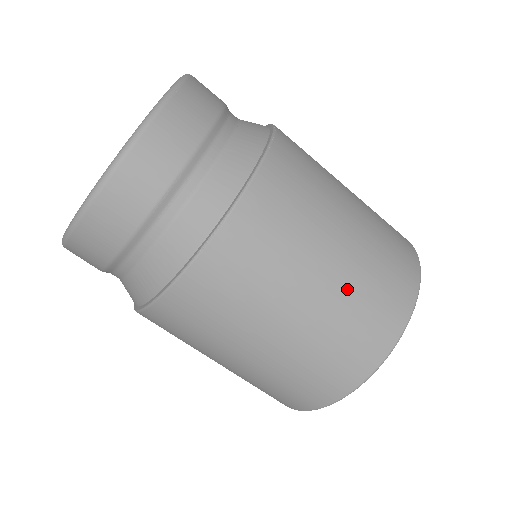
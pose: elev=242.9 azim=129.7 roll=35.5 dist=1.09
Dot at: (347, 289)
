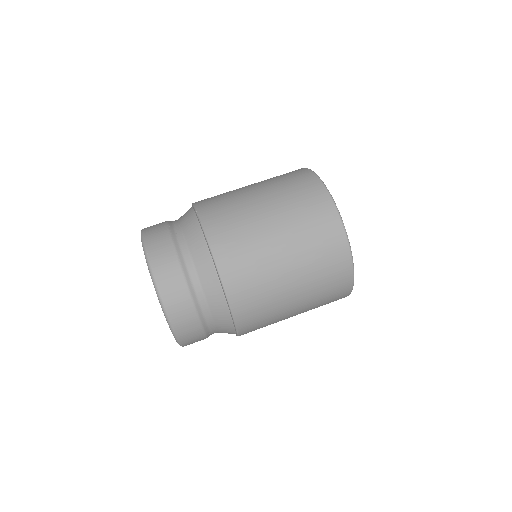
Dot at: (269, 184)
